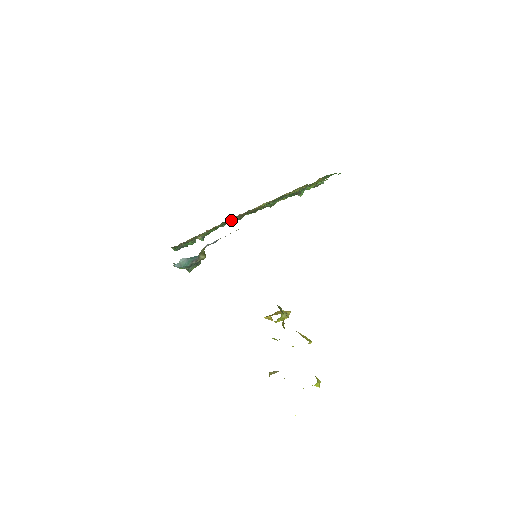
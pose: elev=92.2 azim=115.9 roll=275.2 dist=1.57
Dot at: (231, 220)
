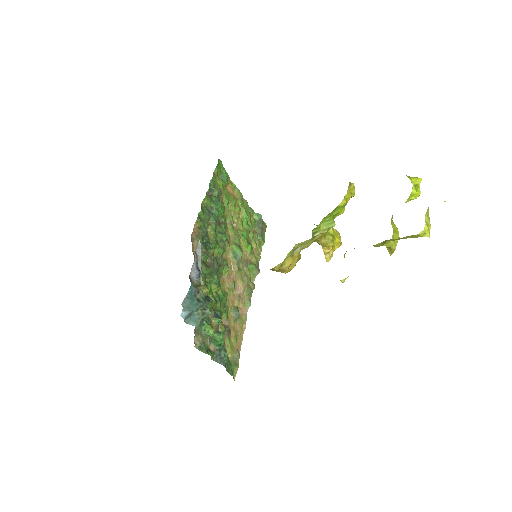
Dot at: (204, 266)
